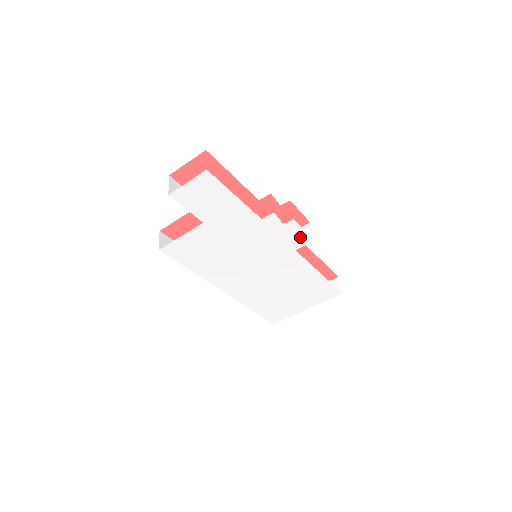
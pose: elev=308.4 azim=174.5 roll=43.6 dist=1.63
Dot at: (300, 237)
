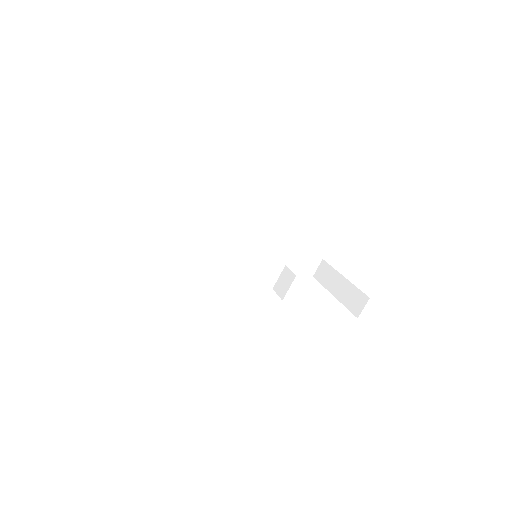
Dot at: occluded
